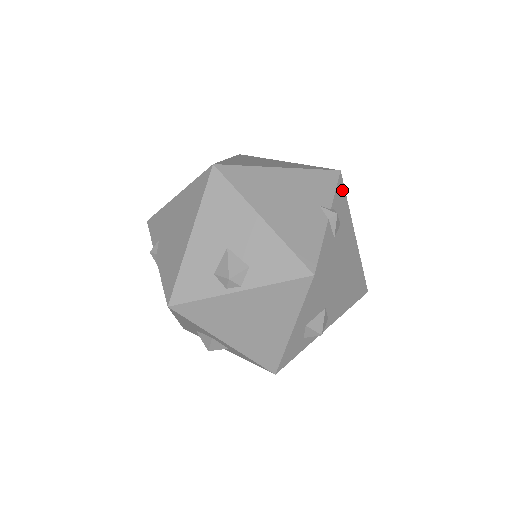
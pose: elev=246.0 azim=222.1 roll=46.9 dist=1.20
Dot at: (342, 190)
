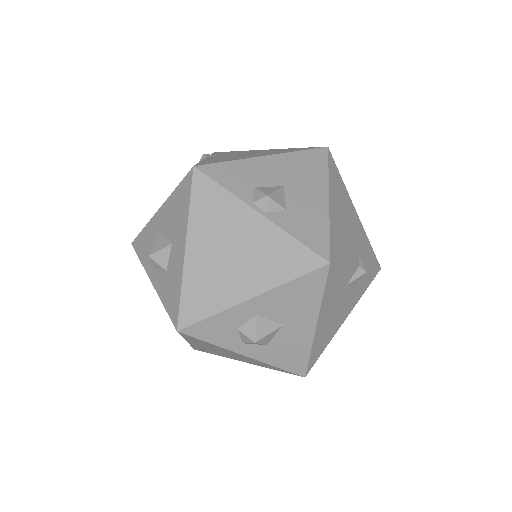
Dot at: (371, 279)
